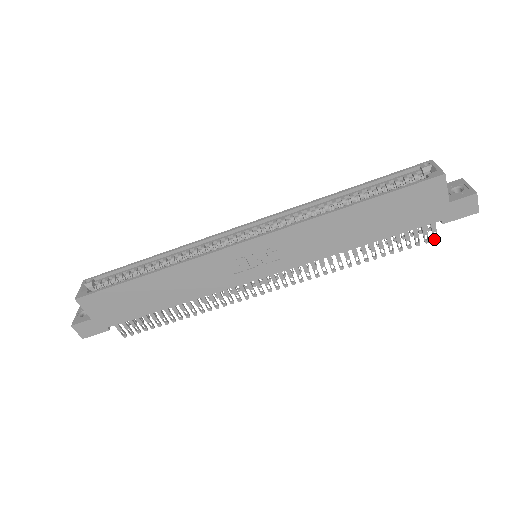
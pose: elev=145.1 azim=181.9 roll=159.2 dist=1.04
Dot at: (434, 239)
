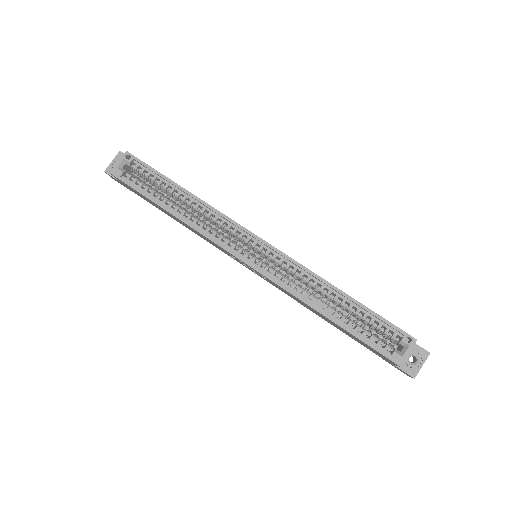
Dot at: occluded
